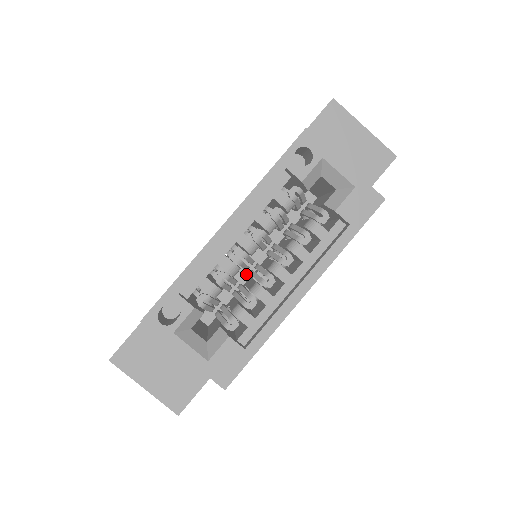
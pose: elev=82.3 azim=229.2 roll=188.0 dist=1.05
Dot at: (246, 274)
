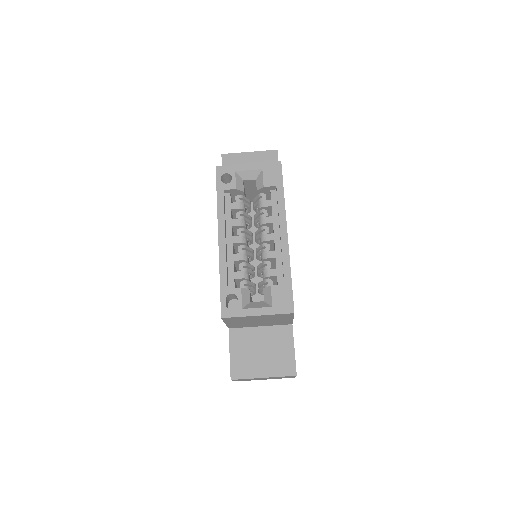
Dot at: occluded
